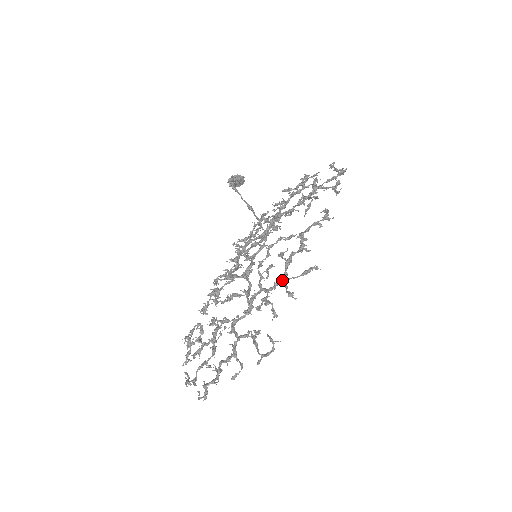
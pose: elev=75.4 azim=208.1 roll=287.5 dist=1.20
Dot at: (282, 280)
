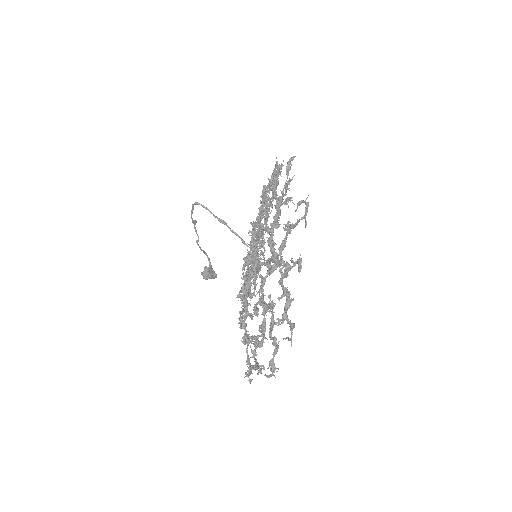
Dot at: (278, 199)
